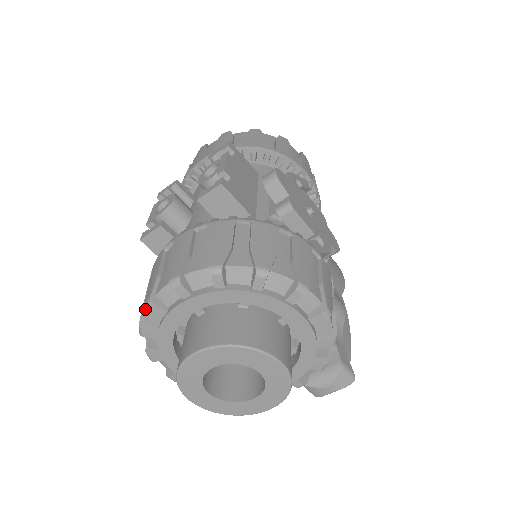
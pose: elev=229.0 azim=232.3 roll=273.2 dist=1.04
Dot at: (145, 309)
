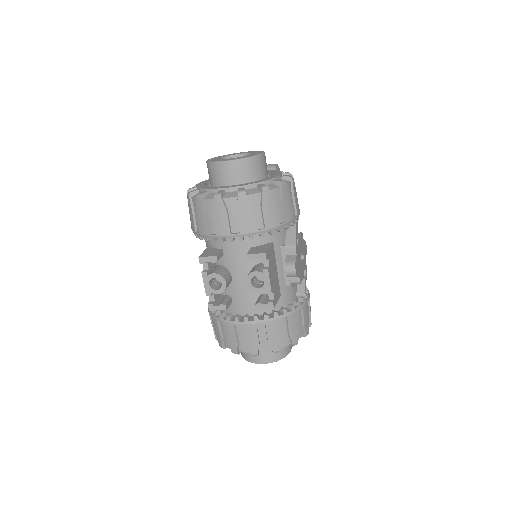
Dot at: (223, 341)
